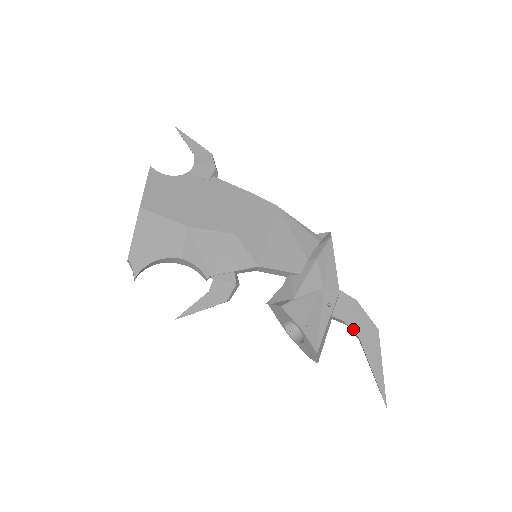
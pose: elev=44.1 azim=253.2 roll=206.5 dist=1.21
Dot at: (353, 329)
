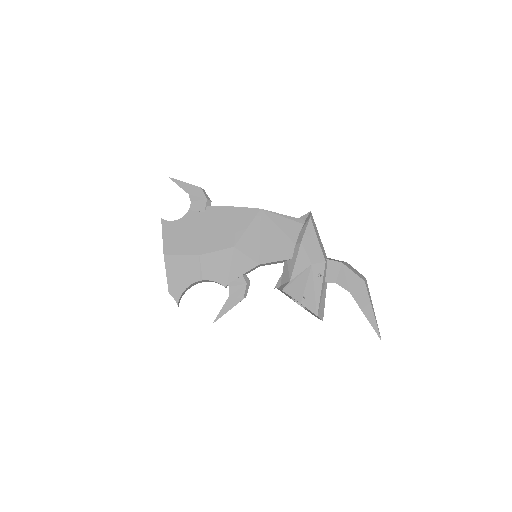
Dot at: (344, 287)
